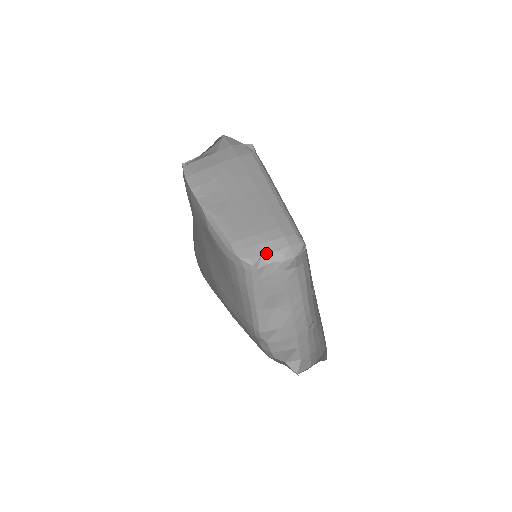
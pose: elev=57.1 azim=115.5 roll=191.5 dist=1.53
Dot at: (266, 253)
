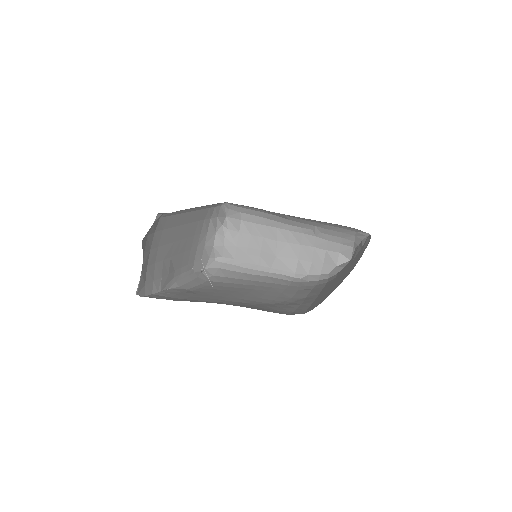
Dot at: (213, 242)
